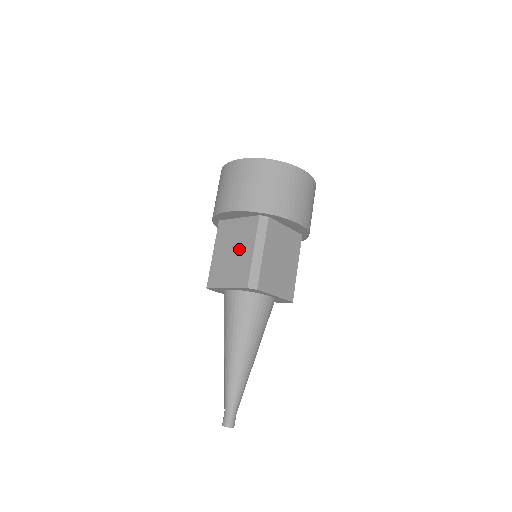
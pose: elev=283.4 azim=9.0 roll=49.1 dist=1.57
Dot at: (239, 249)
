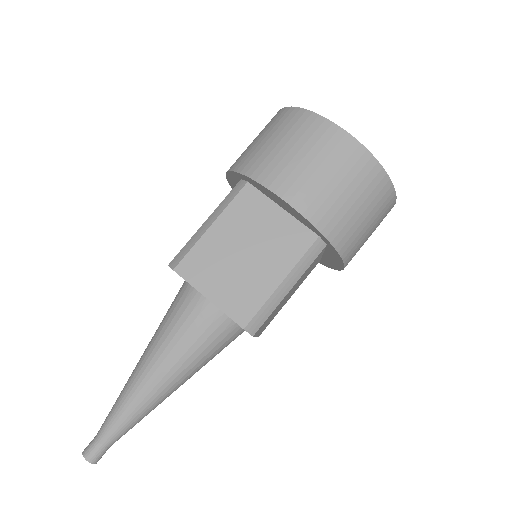
Dot at: occluded
